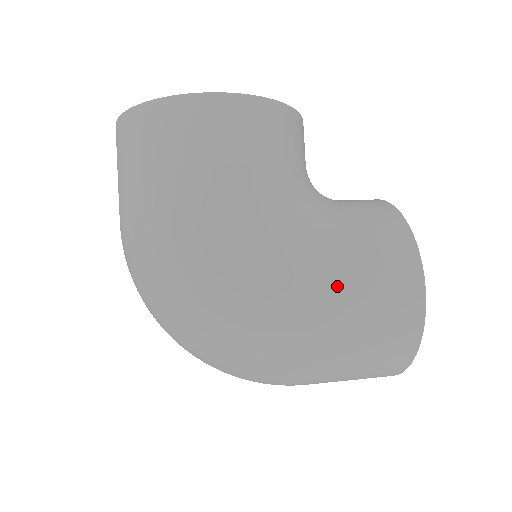
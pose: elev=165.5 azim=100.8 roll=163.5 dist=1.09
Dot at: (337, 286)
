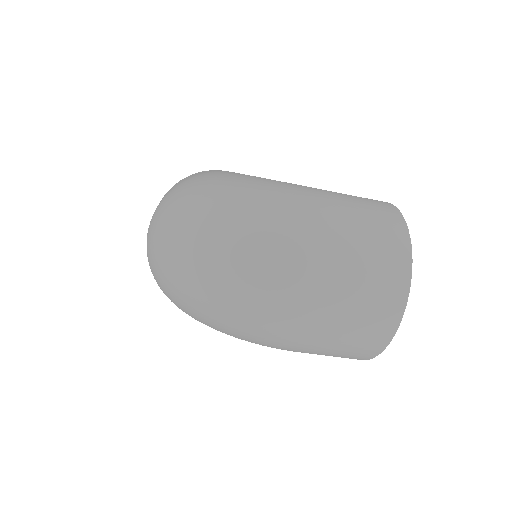
Dot at: occluded
